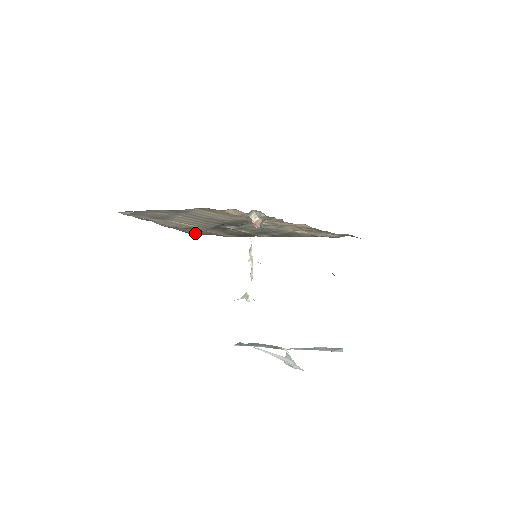
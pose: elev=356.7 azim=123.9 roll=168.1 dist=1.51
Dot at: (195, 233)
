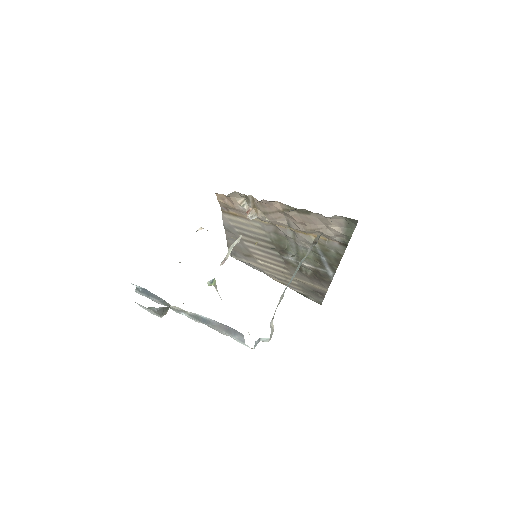
Dot at: (312, 297)
